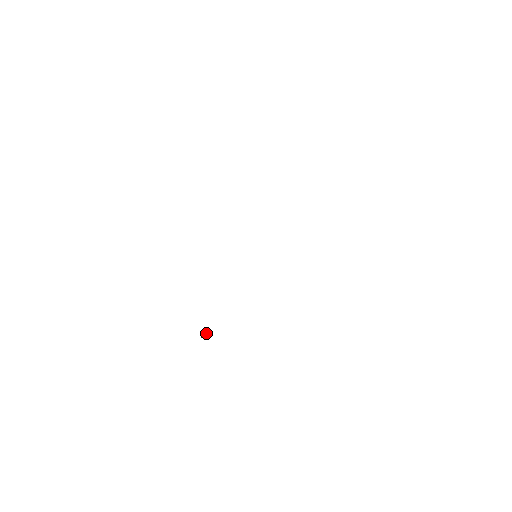
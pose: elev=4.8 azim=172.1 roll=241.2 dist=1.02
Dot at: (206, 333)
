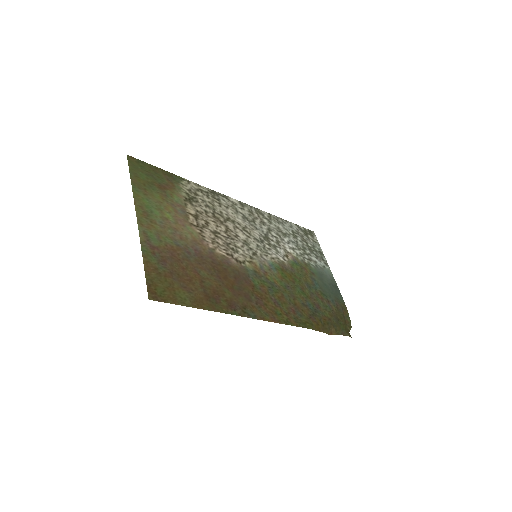
Dot at: (334, 329)
